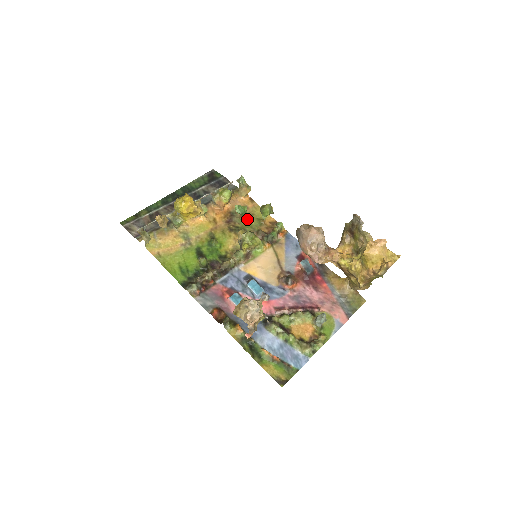
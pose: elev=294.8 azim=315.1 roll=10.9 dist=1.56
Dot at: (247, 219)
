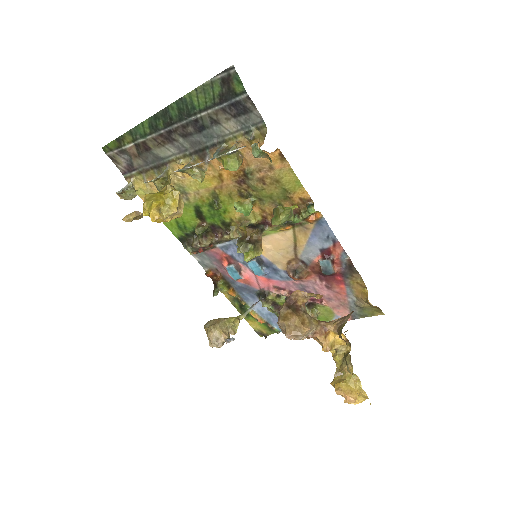
Dot at: (267, 186)
